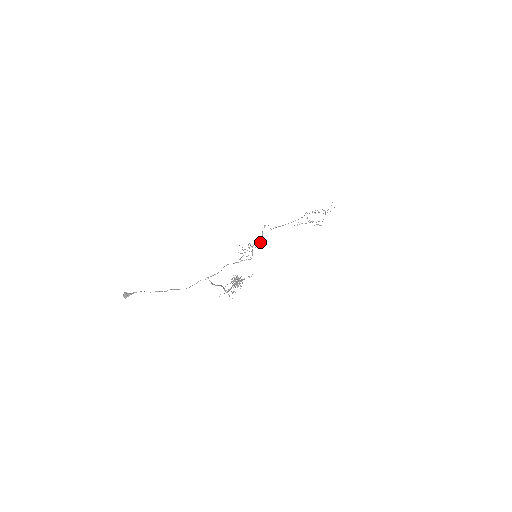
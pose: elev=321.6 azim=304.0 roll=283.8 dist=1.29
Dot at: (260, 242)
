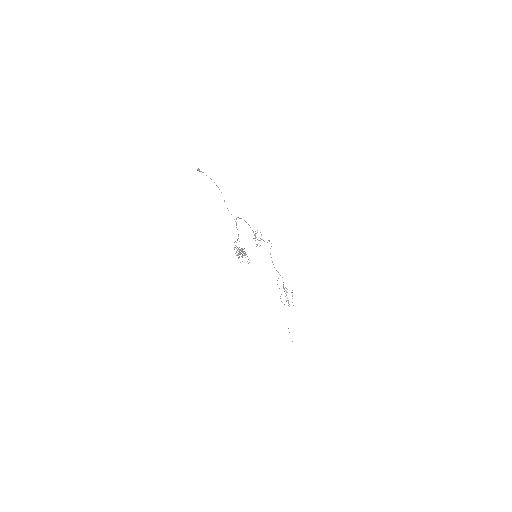
Dot at: occluded
